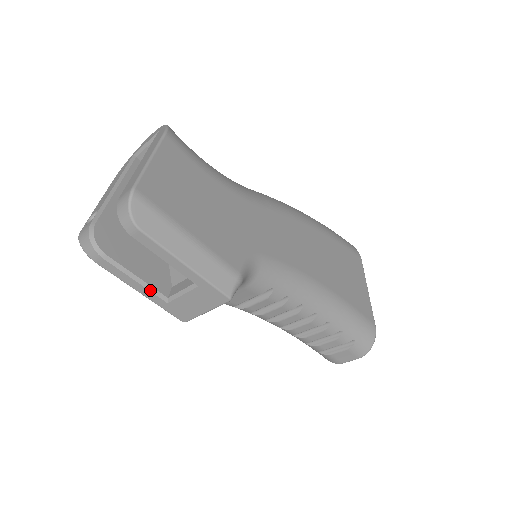
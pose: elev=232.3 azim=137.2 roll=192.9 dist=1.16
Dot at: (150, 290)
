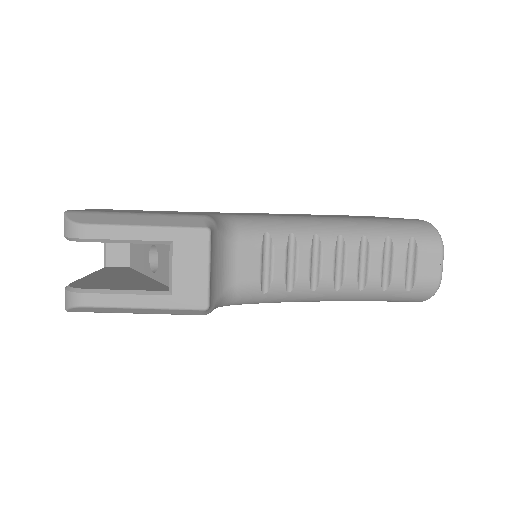
Dot at: (147, 294)
